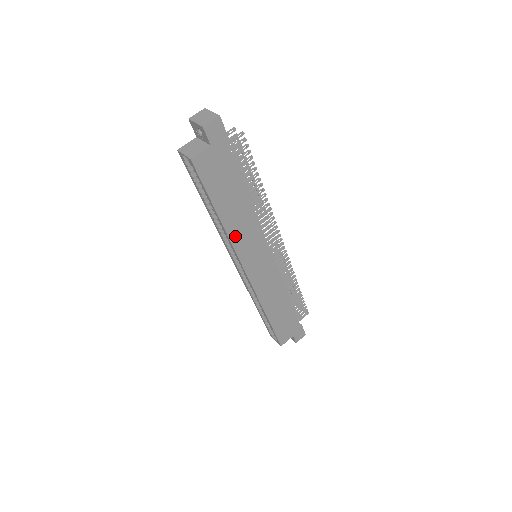
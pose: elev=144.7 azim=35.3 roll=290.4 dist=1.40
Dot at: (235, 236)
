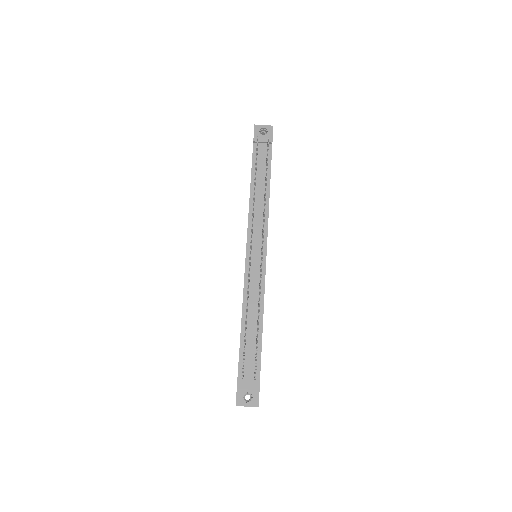
Dot at: occluded
